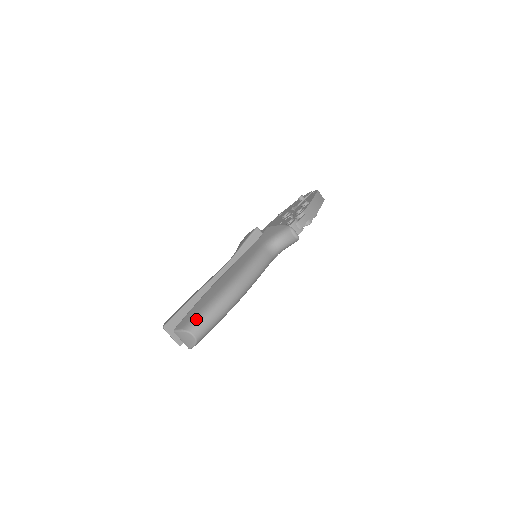
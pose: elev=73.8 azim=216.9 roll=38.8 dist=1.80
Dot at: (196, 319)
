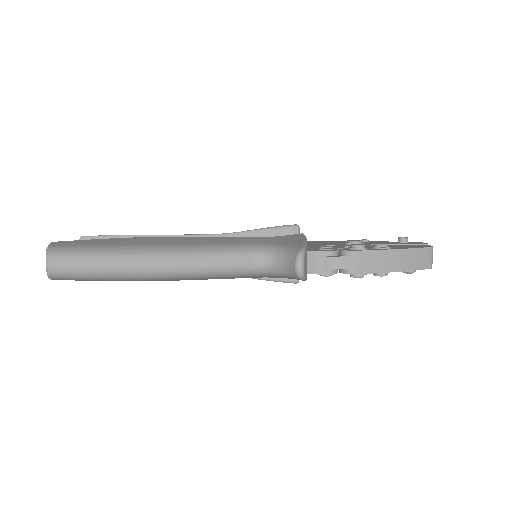
Dot at: (69, 250)
